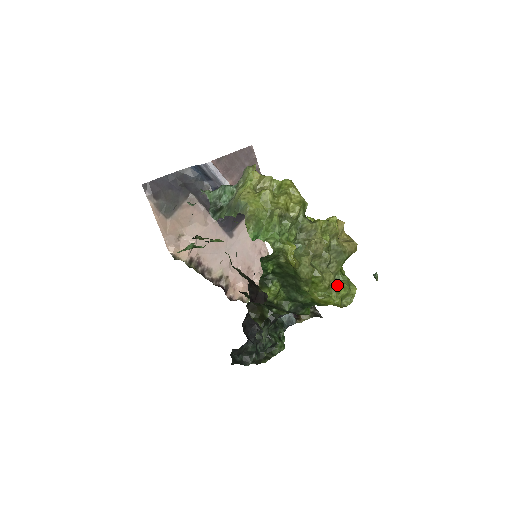
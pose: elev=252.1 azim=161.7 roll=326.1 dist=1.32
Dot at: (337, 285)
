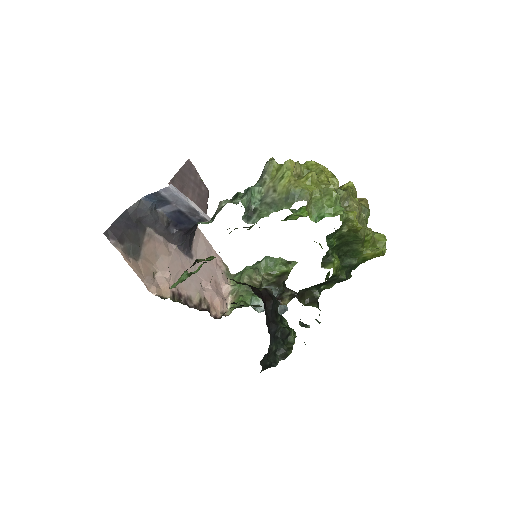
Dot at: (375, 238)
